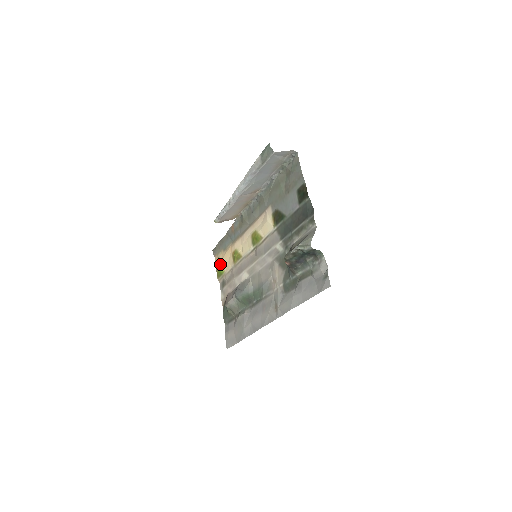
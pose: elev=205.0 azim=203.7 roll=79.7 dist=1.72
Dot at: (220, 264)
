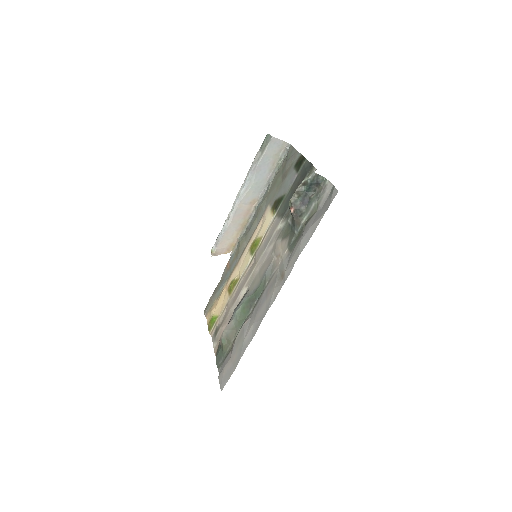
Dot at: (213, 314)
